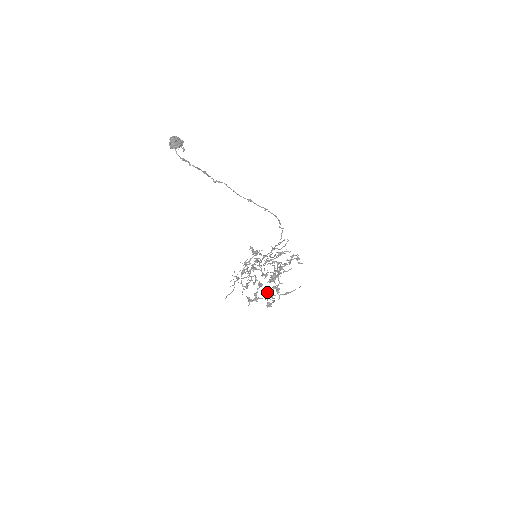
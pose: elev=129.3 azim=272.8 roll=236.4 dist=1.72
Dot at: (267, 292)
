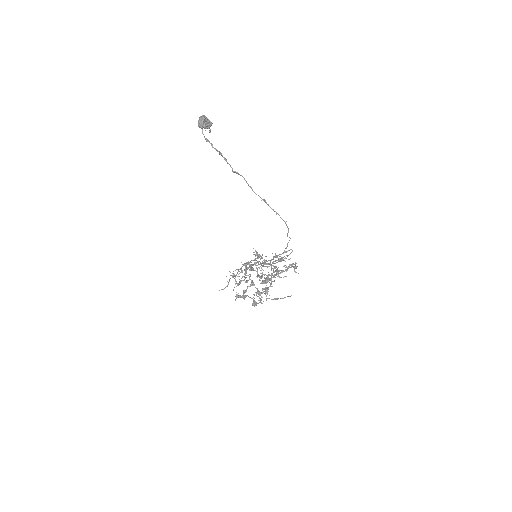
Dot at: occluded
